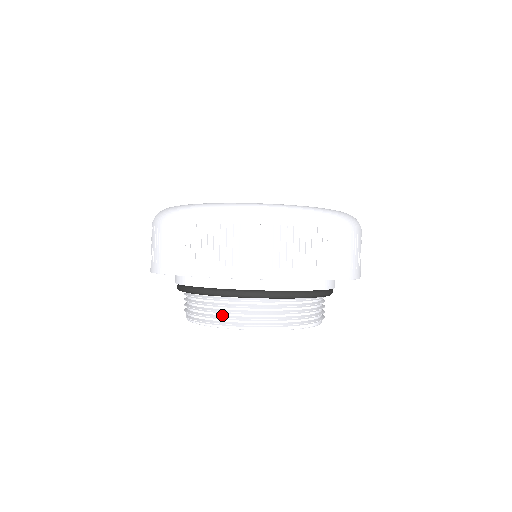
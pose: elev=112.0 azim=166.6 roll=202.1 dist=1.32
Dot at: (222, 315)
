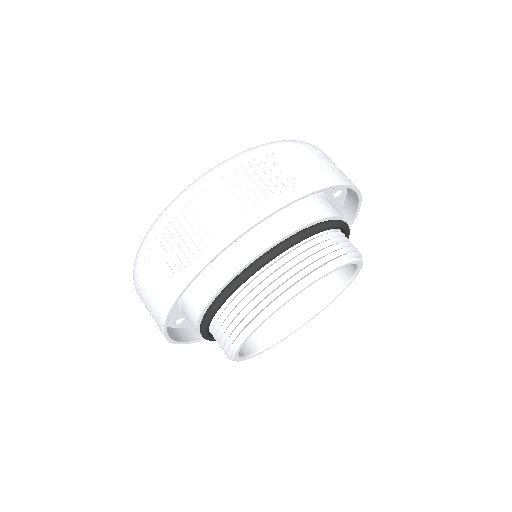
Dot at: (232, 331)
